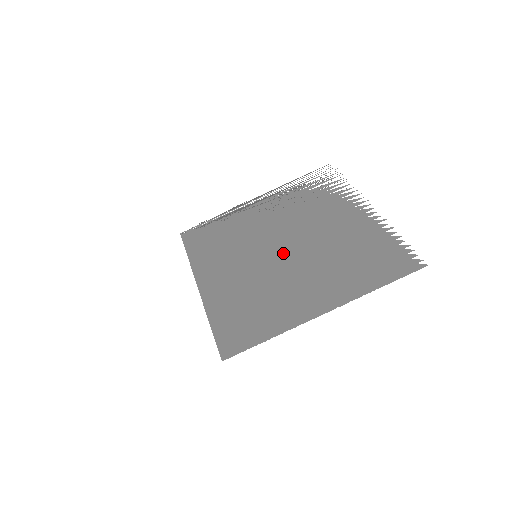
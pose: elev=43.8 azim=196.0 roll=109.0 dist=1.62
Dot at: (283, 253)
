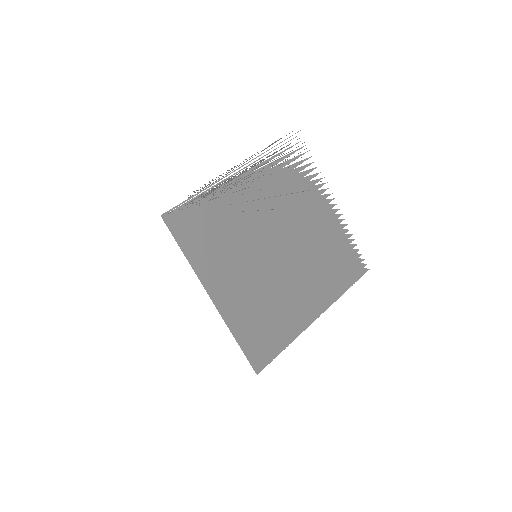
Dot at: (279, 254)
